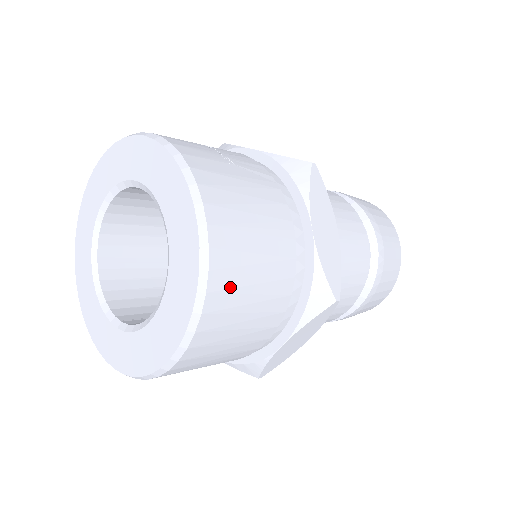
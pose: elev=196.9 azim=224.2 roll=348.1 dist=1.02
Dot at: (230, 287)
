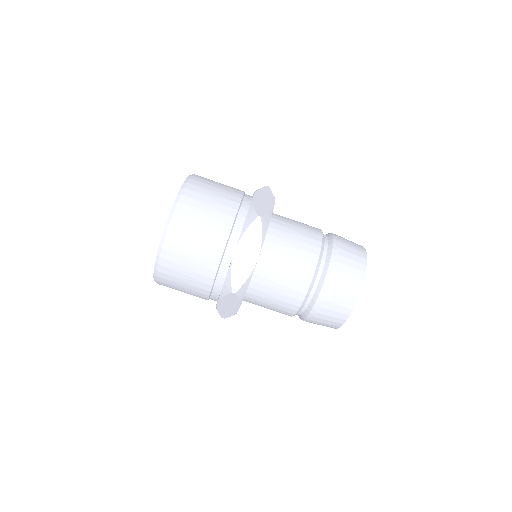
Dot at: (195, 198)
